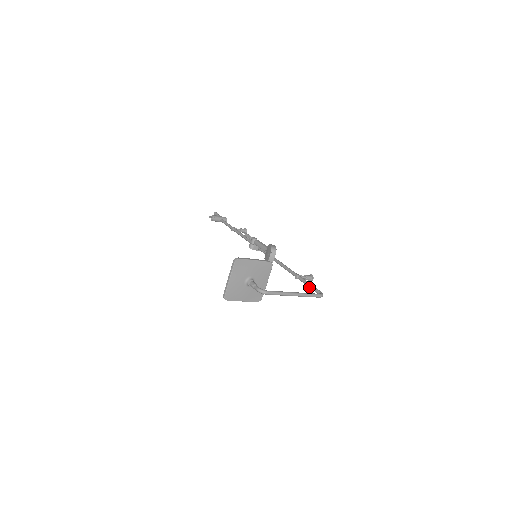
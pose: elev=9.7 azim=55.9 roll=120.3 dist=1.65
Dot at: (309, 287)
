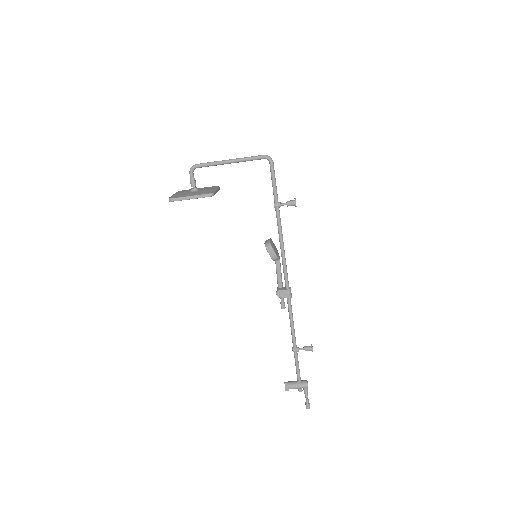
Dot at: (272, 181)
